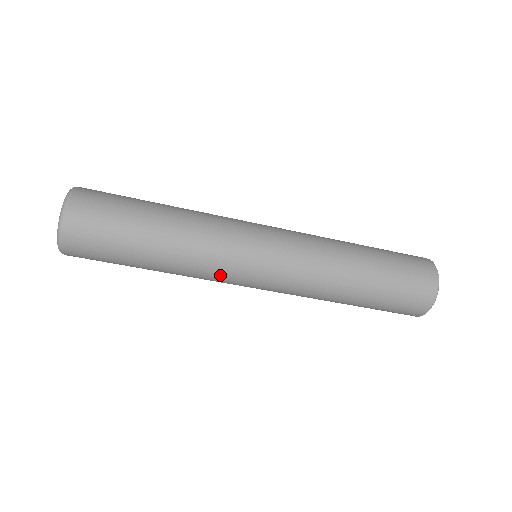
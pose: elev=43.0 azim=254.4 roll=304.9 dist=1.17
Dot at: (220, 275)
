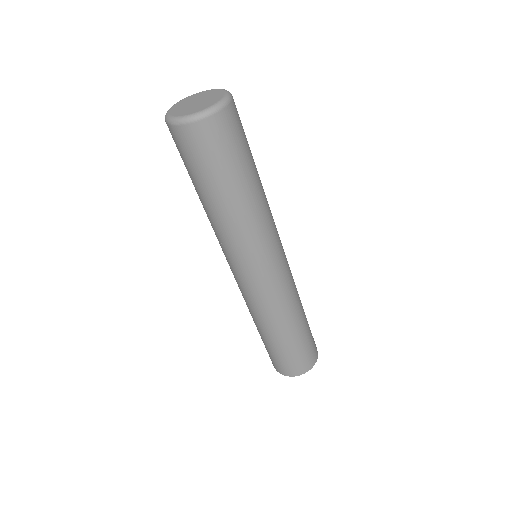
Dot at: (231, 251)
